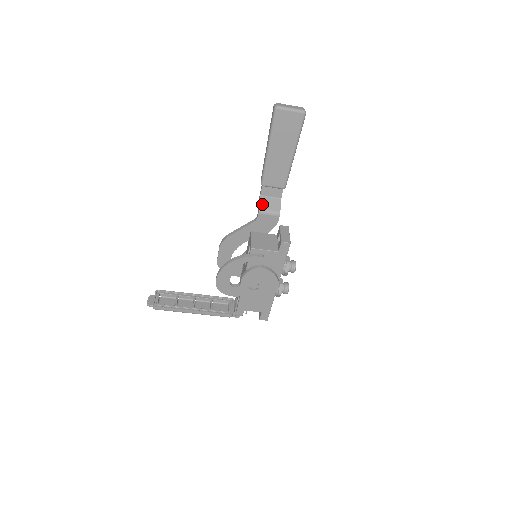
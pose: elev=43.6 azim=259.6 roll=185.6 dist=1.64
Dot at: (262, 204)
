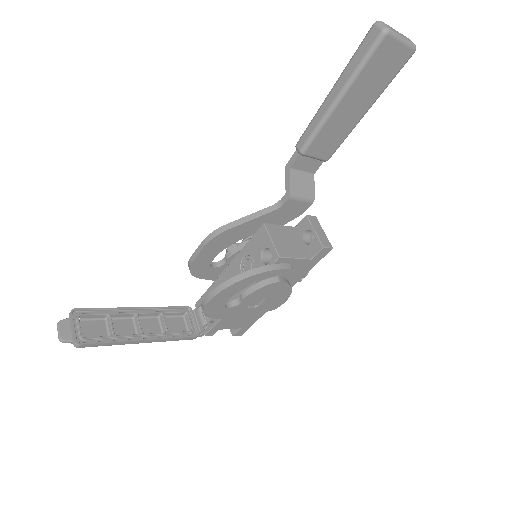
Dot at: (293, 183)
